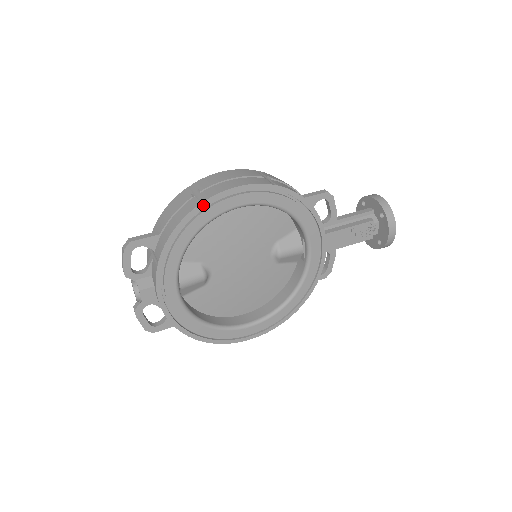
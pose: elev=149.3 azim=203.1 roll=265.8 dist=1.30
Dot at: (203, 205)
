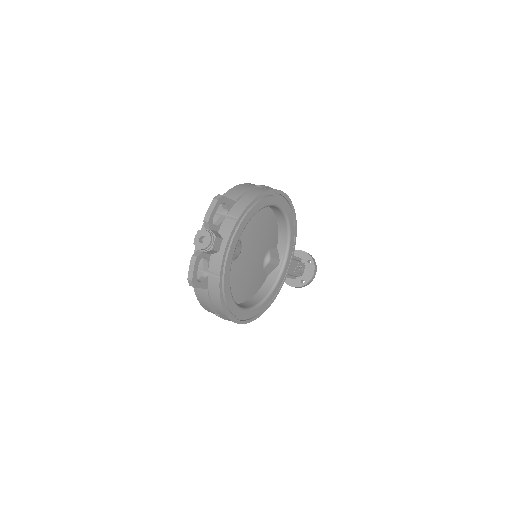
Dot at: (269, 192)
